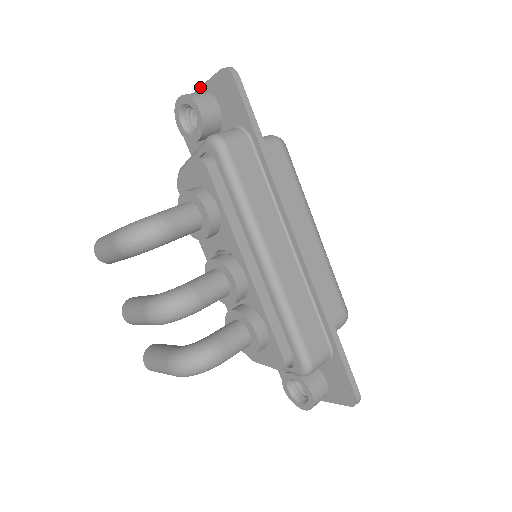
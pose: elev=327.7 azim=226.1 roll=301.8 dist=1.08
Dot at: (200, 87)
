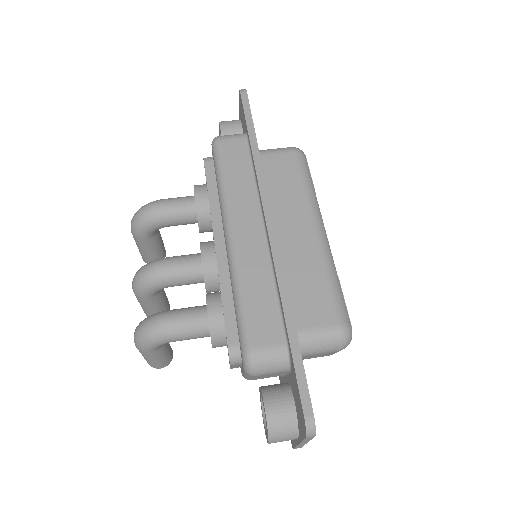
Dot at: occluded
